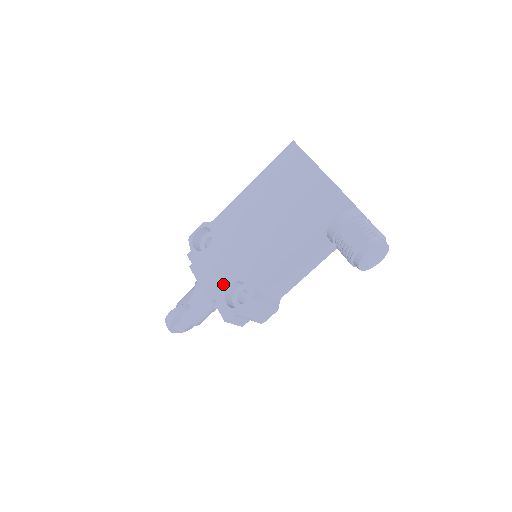
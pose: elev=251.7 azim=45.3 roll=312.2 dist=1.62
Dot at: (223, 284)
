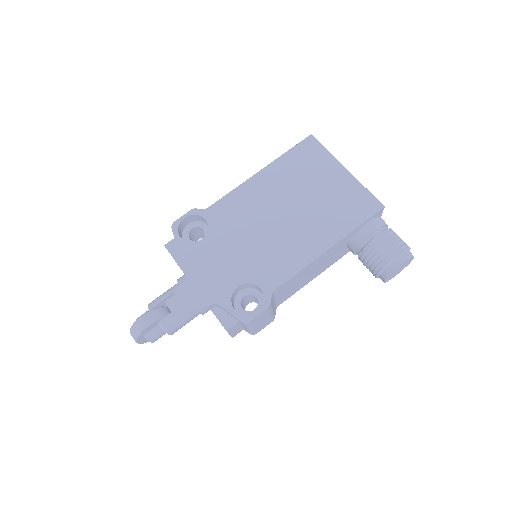
Dot at: (228, 285)
